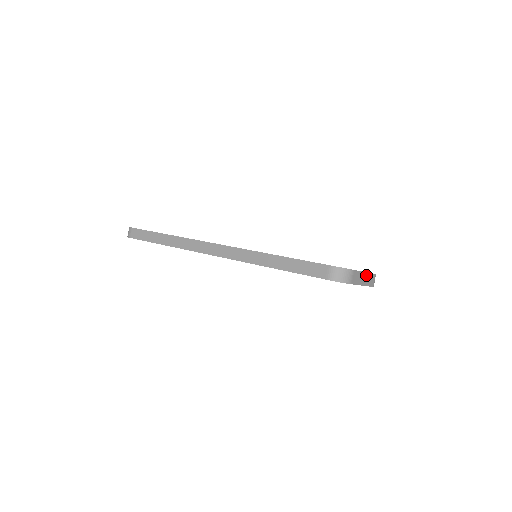
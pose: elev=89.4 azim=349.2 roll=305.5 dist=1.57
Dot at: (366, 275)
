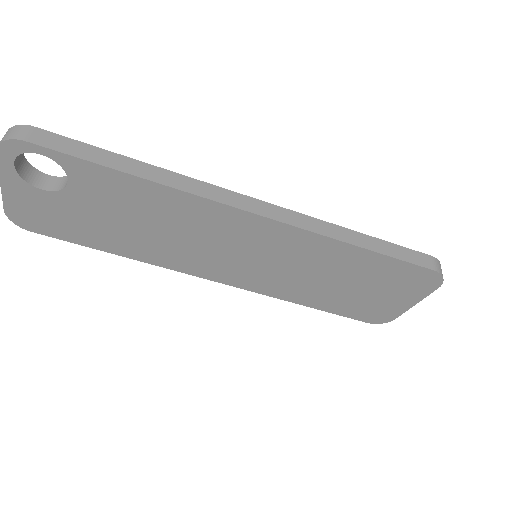
Dot at: occluded
